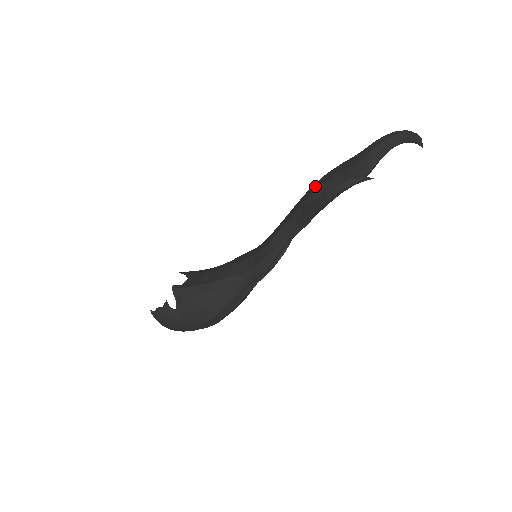
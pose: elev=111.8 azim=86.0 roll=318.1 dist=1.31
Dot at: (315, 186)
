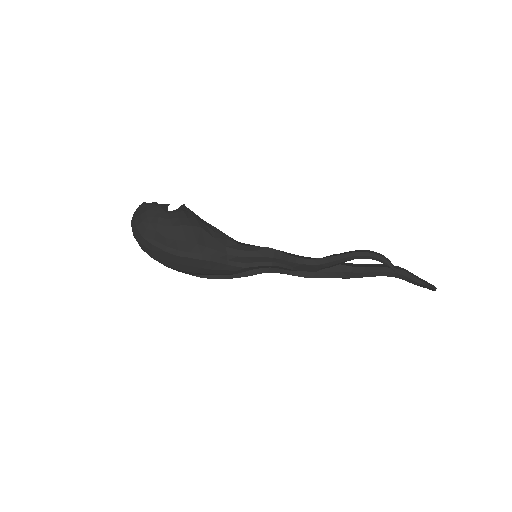
Dot at: occluded
